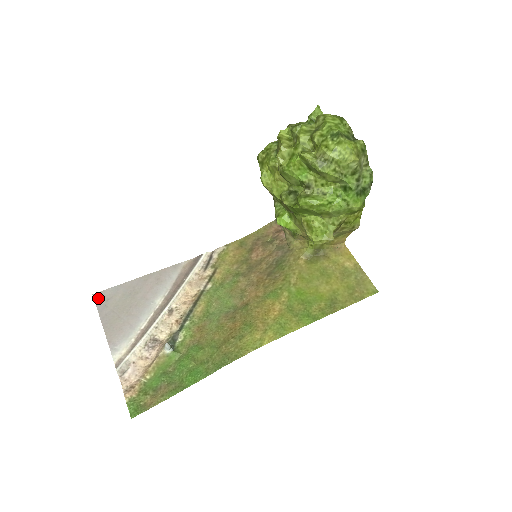
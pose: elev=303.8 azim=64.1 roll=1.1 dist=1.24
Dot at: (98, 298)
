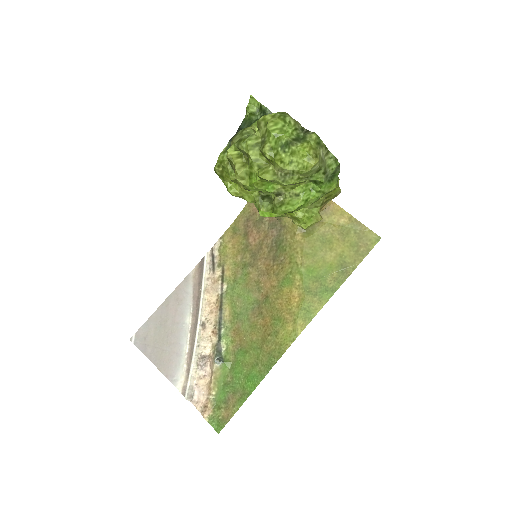
Dot at: (136, 341)
